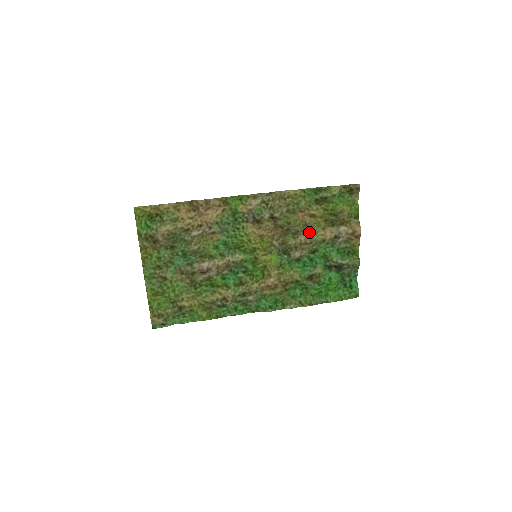
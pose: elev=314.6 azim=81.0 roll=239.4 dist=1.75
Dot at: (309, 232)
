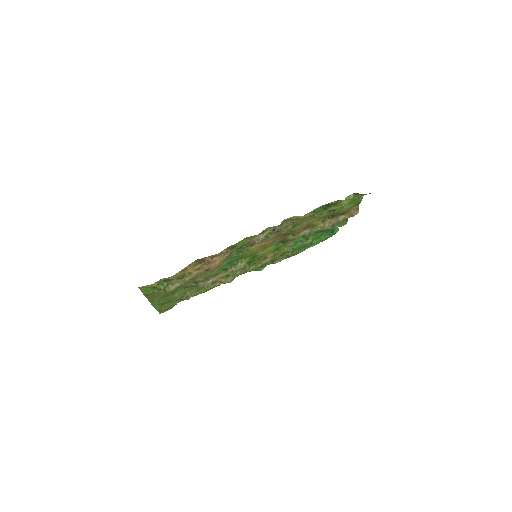
Dot at: (309, 227)
